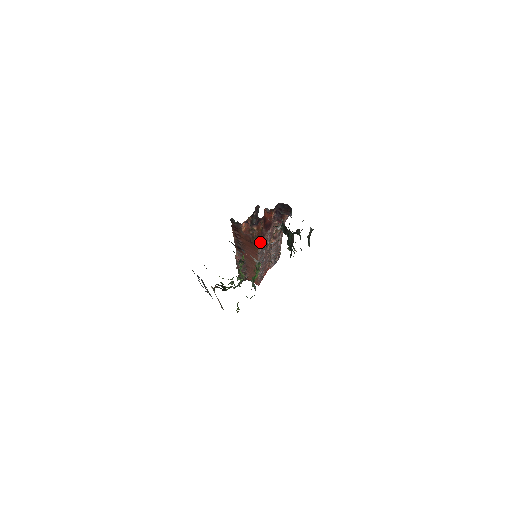
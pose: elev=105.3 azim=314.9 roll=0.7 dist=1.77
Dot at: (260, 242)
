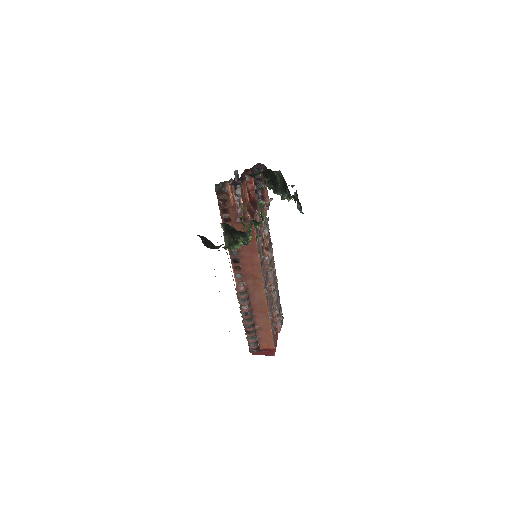
Dot at: (253, 218)
